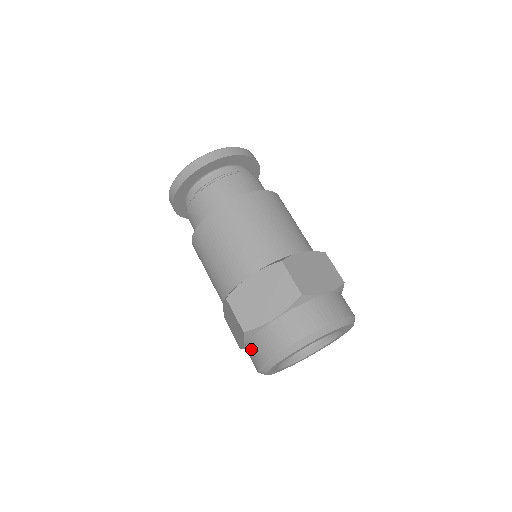
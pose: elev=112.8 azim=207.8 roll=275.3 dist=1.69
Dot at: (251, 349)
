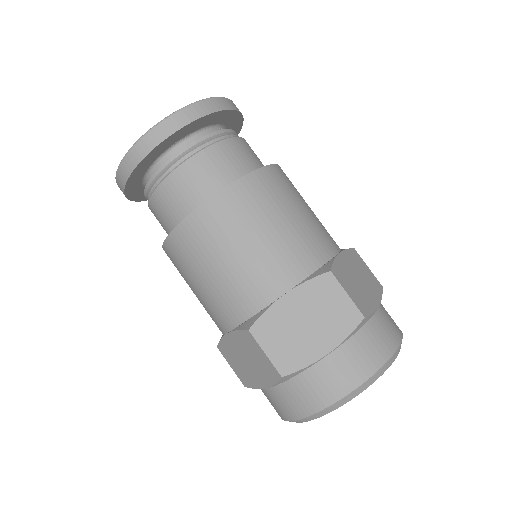
Dot at: (284, 395)
